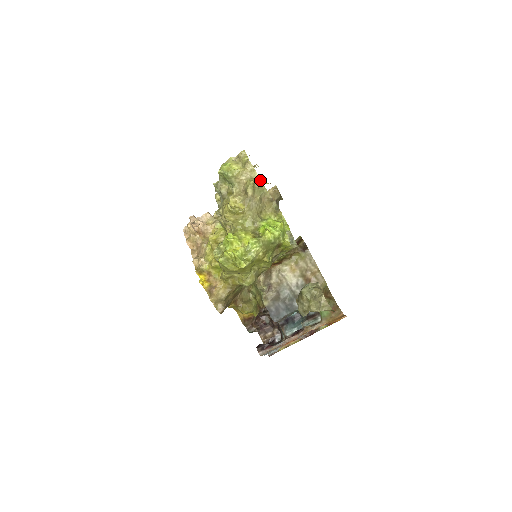
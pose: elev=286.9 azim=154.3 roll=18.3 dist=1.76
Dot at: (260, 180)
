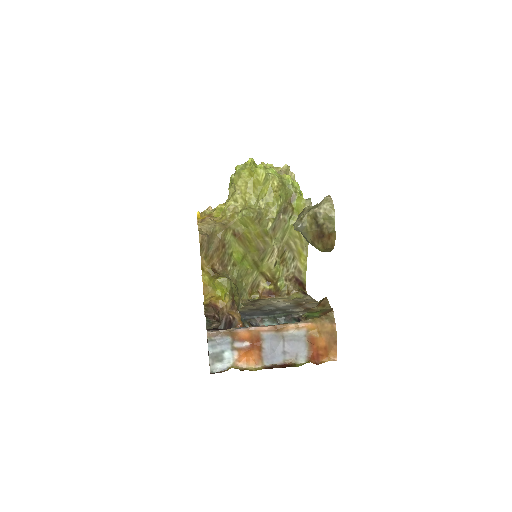
Dot at: (294, 174)
